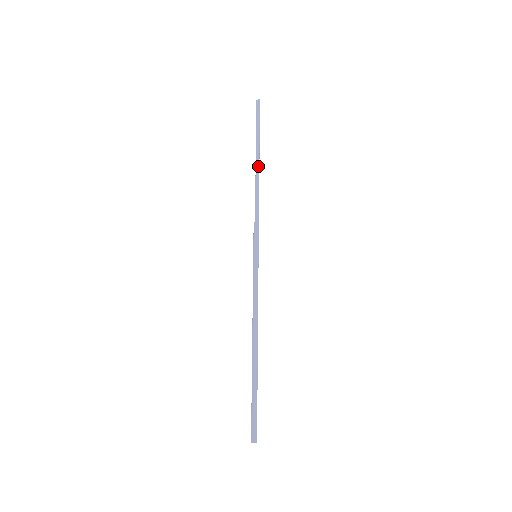
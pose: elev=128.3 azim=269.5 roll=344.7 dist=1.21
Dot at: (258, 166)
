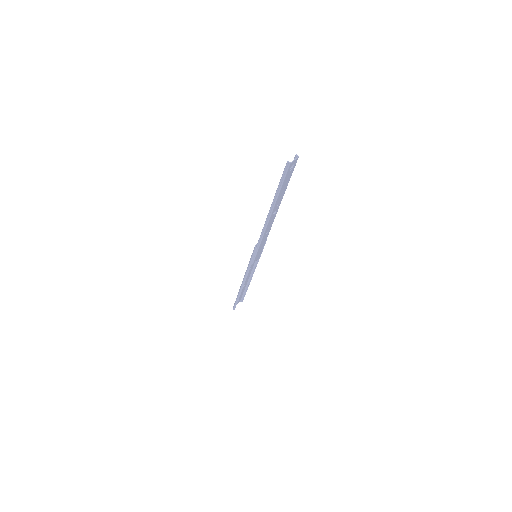
Dot at: (269, 217)
